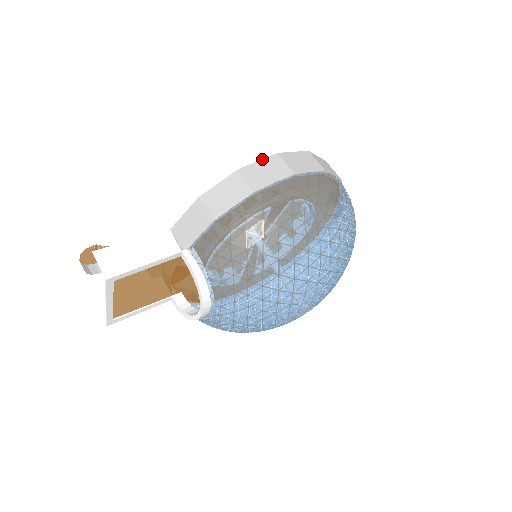
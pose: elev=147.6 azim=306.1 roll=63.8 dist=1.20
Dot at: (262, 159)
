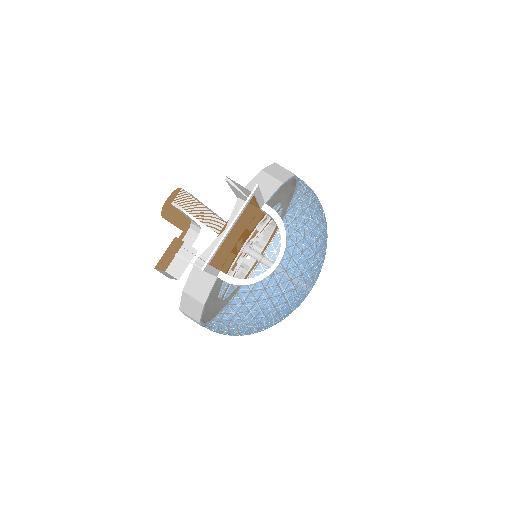
Dot at: occluded
